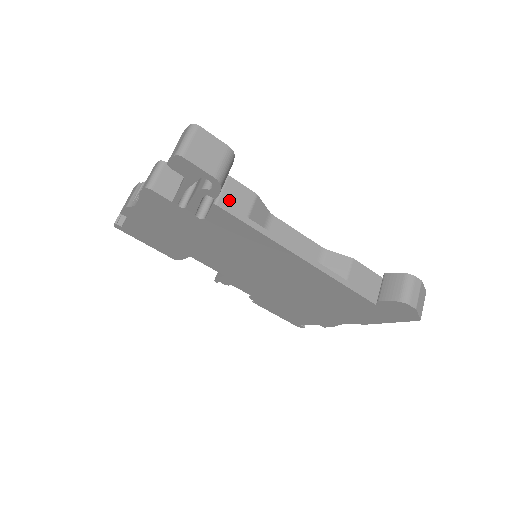
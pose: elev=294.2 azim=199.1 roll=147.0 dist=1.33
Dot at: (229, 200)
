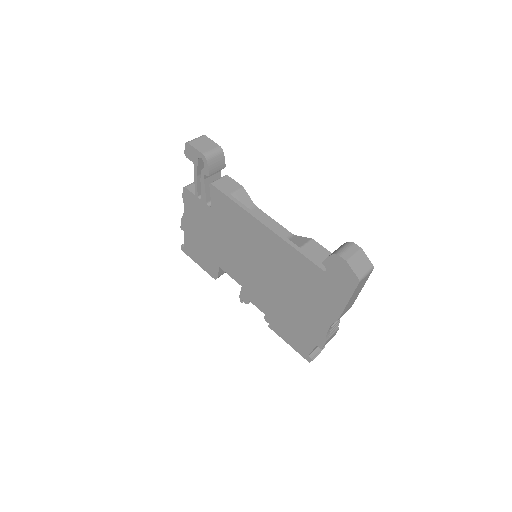
Dot at: (221, 184)
